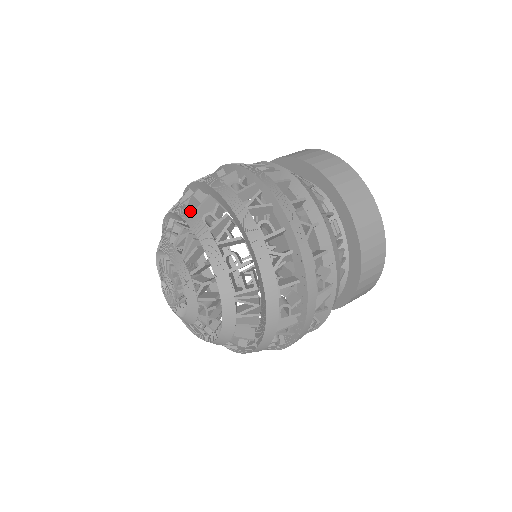
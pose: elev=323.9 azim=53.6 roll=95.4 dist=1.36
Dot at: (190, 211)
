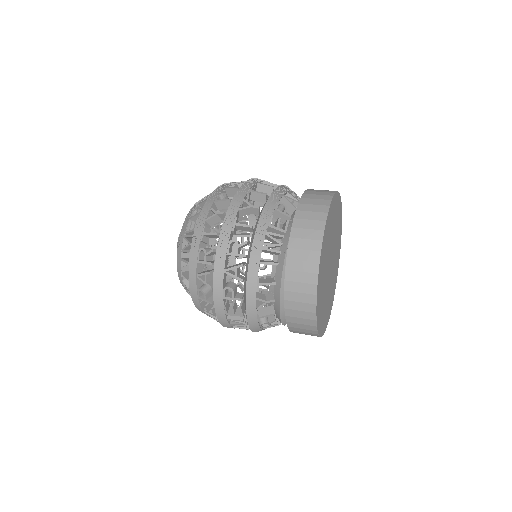
Dot at: occluded
